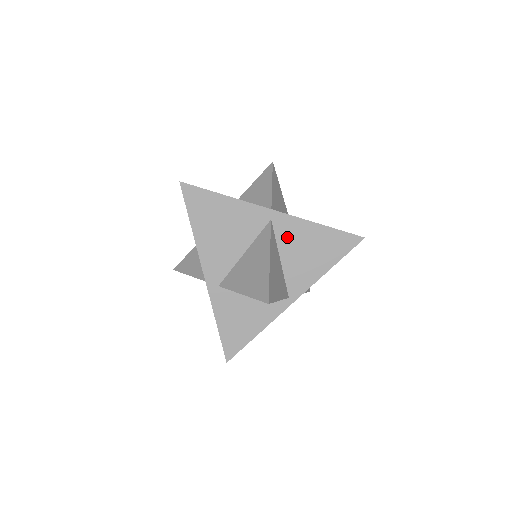
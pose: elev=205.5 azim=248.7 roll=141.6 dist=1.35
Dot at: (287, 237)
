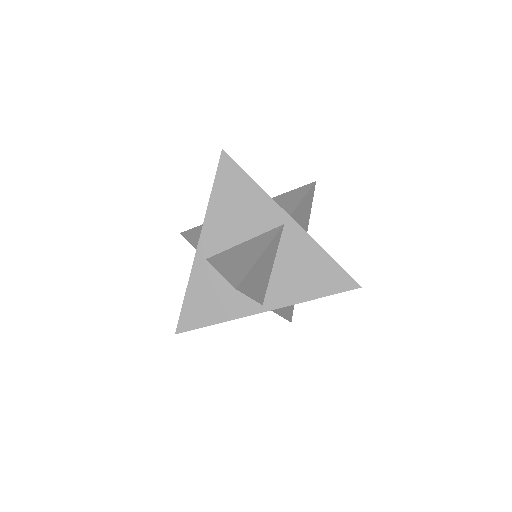
Dot at: occluded
